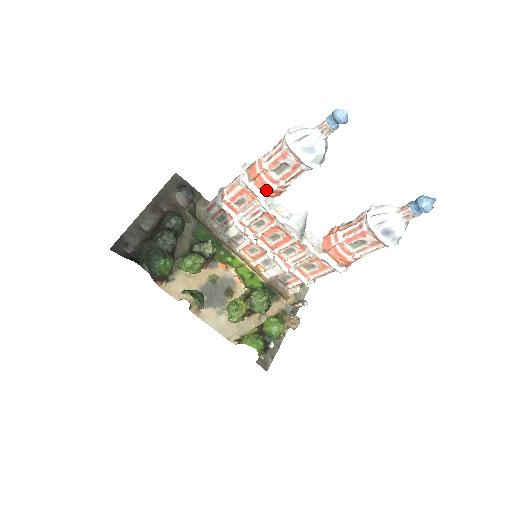
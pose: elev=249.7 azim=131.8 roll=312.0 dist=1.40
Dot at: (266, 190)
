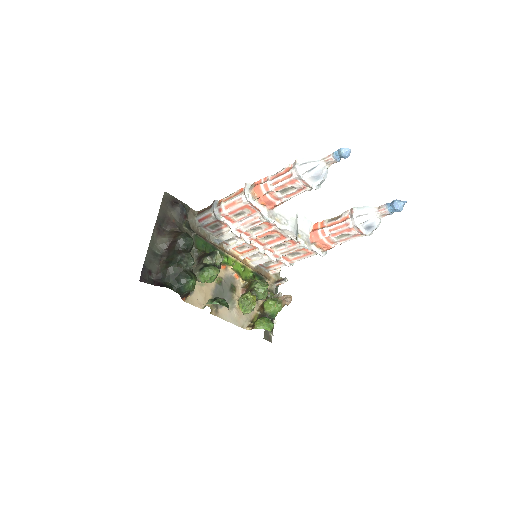
Dot at: (268, 205)
